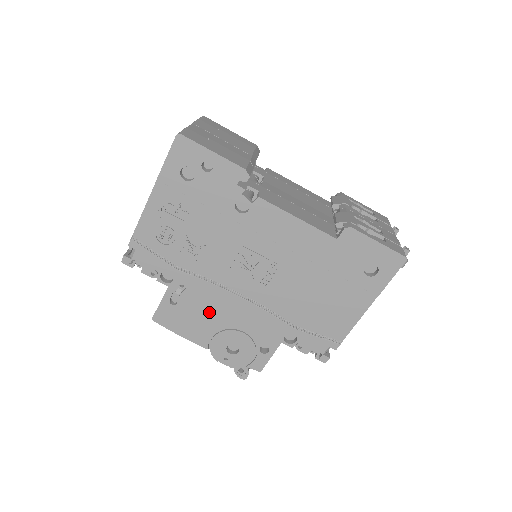
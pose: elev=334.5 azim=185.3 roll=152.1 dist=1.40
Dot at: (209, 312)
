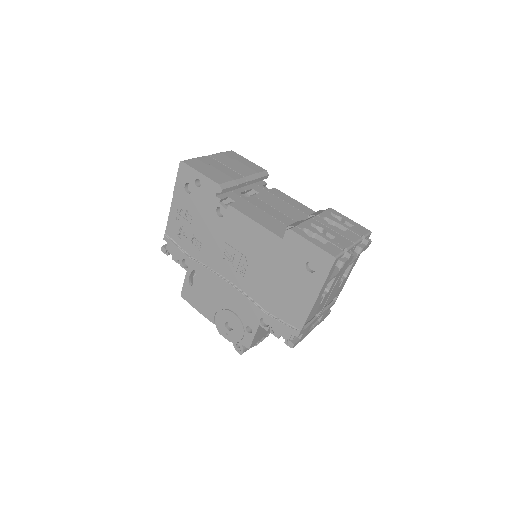
Dot at: (211, 293)
